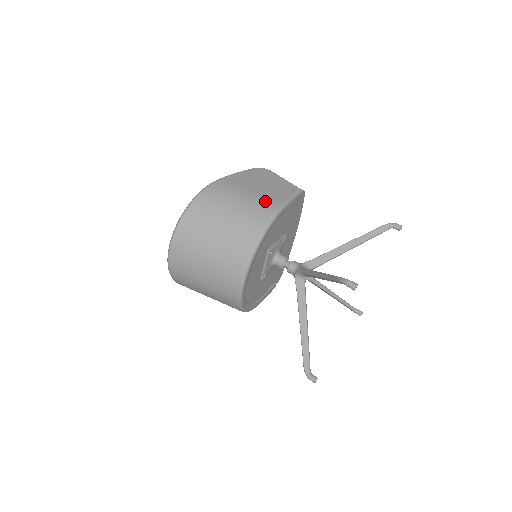
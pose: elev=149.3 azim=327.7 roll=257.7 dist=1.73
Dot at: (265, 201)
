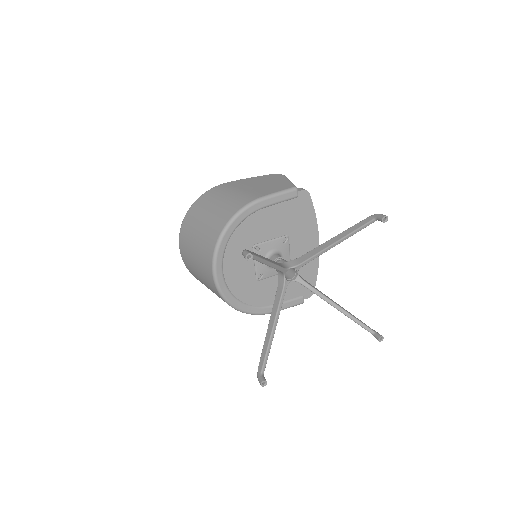
Dot at: (247, 195)
